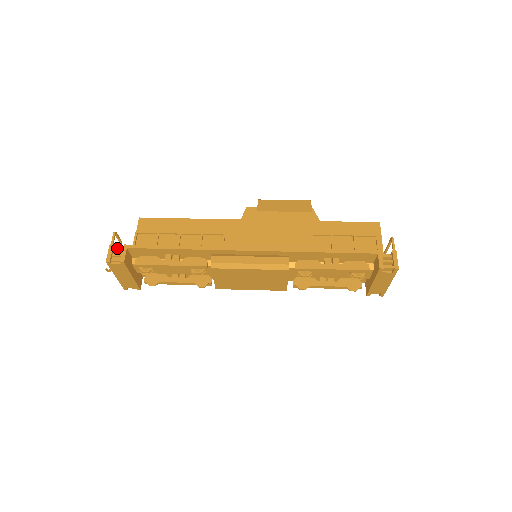
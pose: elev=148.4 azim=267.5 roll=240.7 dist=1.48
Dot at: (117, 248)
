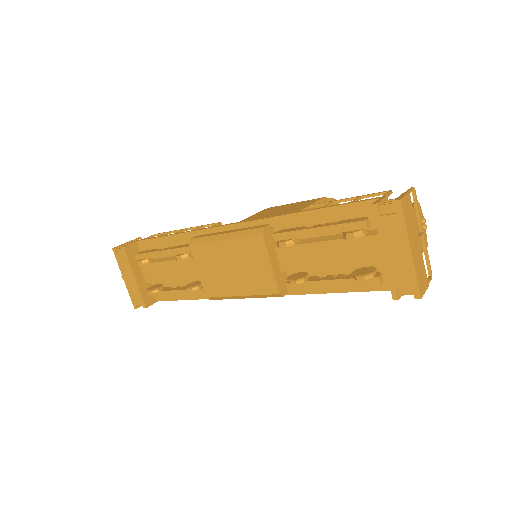
Dot at: occluded
